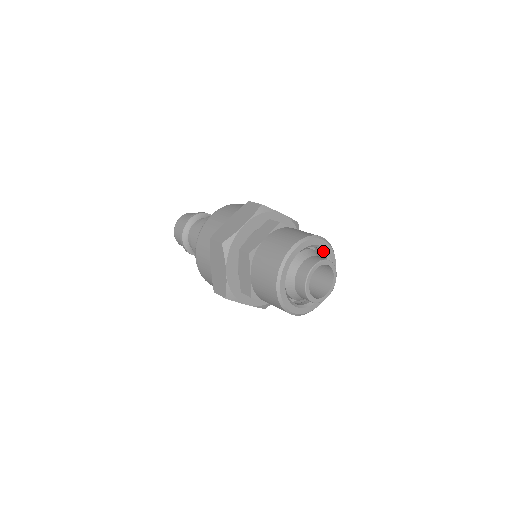
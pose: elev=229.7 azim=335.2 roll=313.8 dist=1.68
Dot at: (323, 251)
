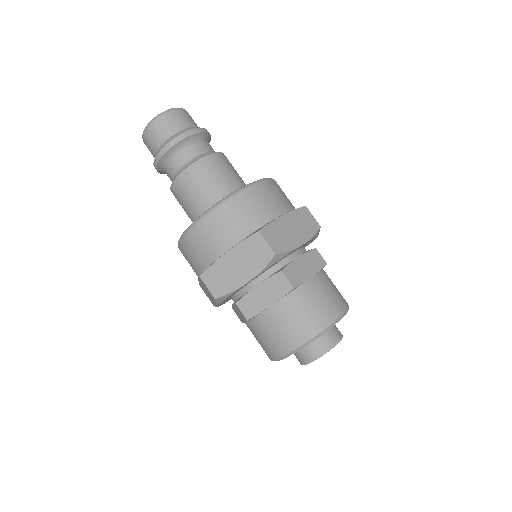
Dot at: occluded
